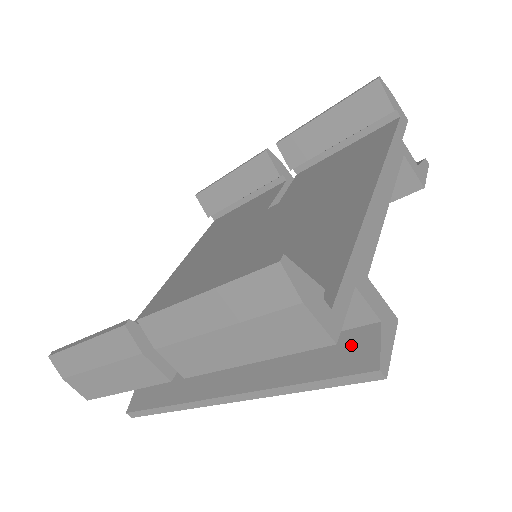
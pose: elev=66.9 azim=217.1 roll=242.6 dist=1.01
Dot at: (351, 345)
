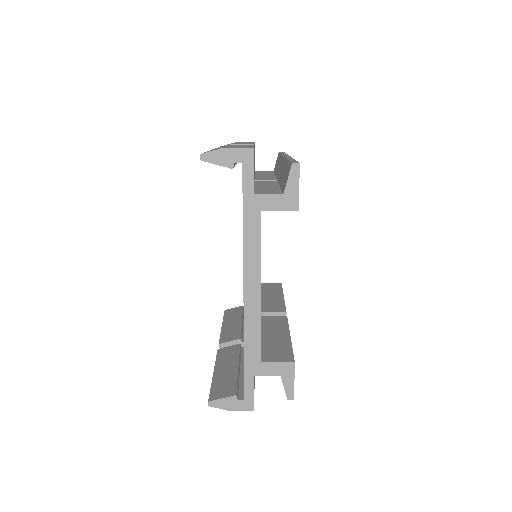
Dot at: occluded
